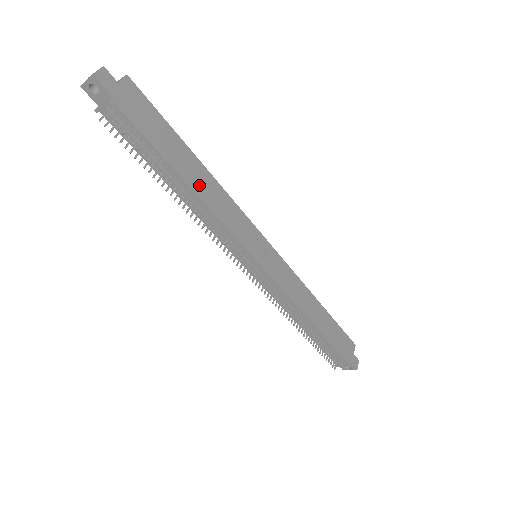
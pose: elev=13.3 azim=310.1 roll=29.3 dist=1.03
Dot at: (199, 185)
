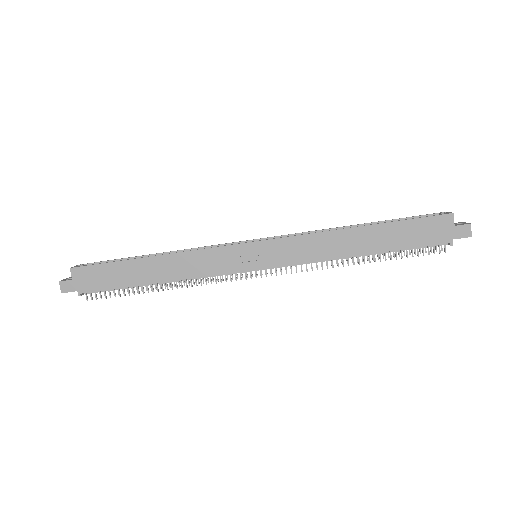
Dot at: (163, 273)
